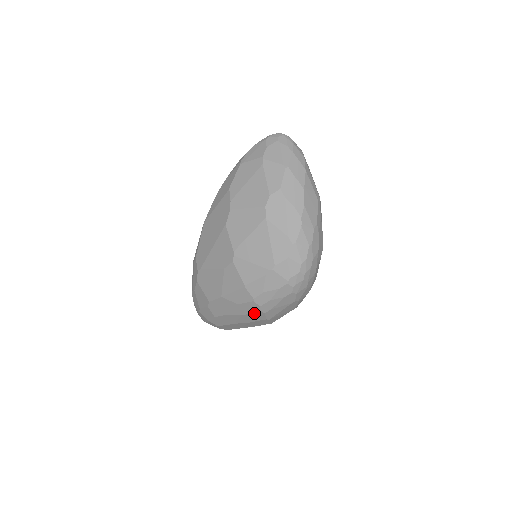
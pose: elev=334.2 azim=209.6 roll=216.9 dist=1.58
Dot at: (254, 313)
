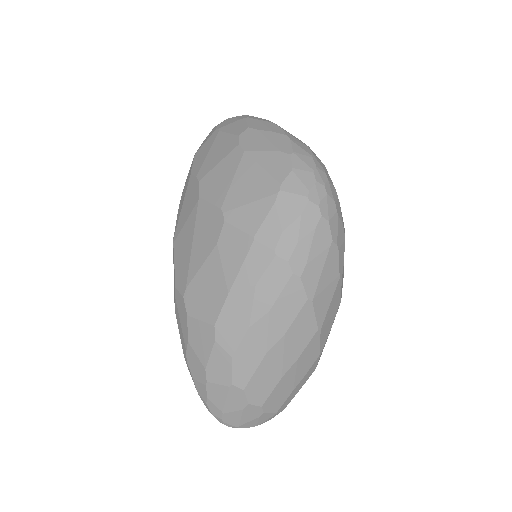
Dot at: (285, 289)
